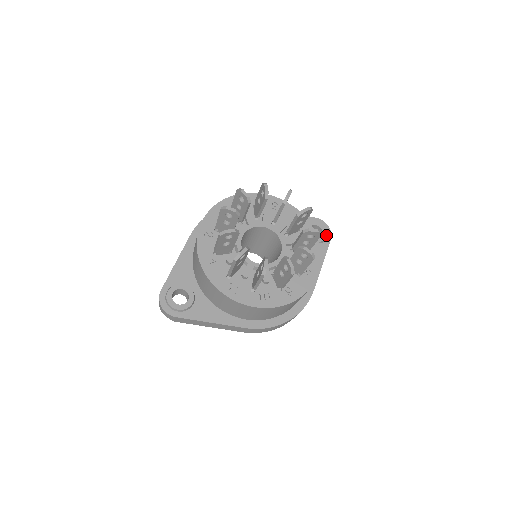
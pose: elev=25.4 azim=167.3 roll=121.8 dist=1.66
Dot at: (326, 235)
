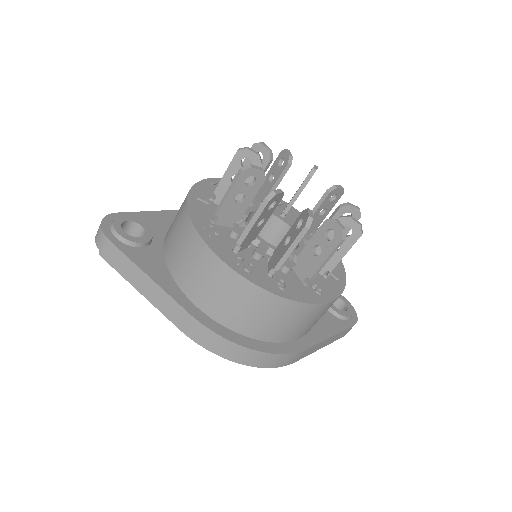
Dot at: (351, 315)
